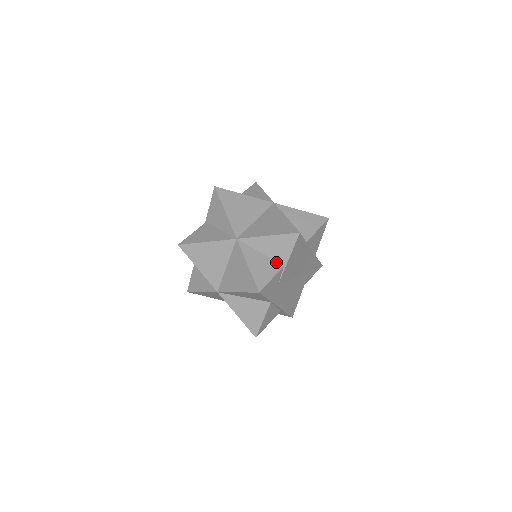
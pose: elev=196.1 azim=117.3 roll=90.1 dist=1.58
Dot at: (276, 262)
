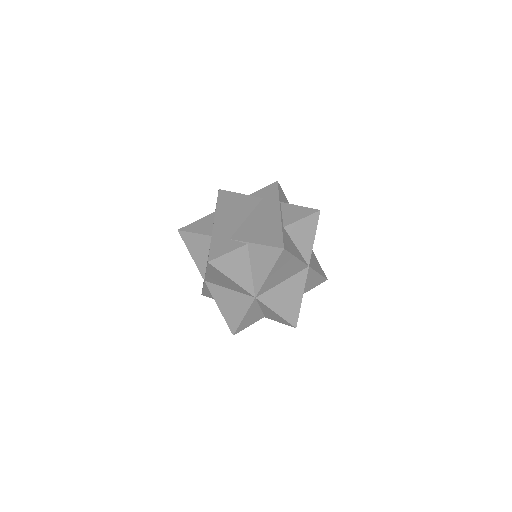
Dot at: (263, 314)
